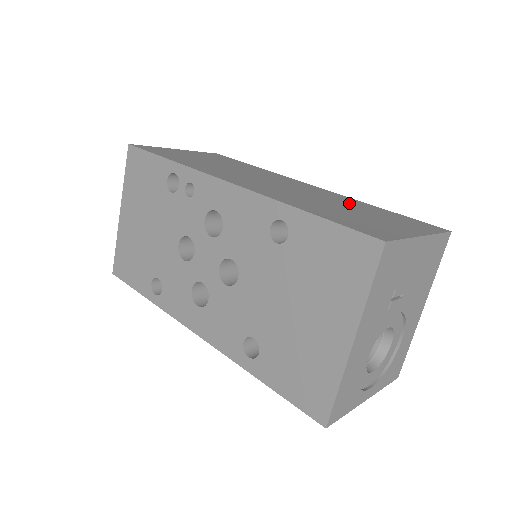
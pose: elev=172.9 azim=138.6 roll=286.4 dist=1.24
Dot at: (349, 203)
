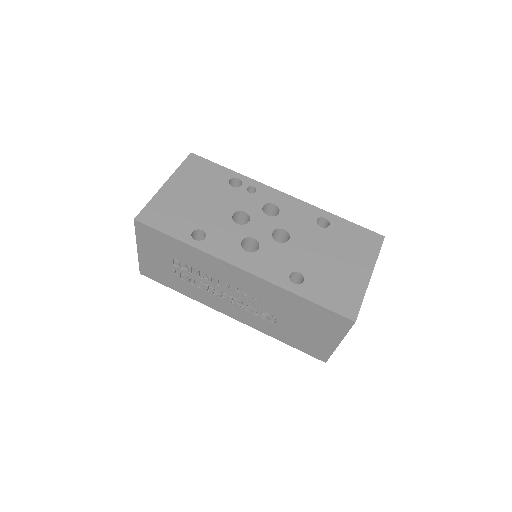
Dot at: occluded
